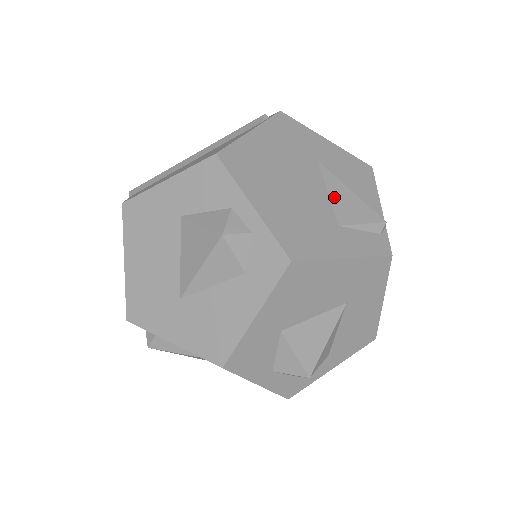
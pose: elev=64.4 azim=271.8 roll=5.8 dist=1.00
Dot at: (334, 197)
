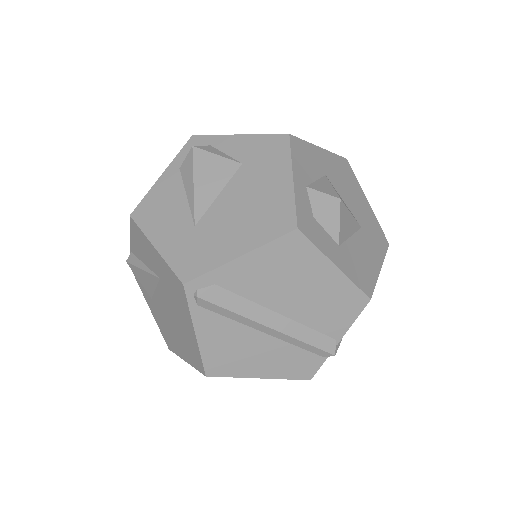
Dot at: occluded
